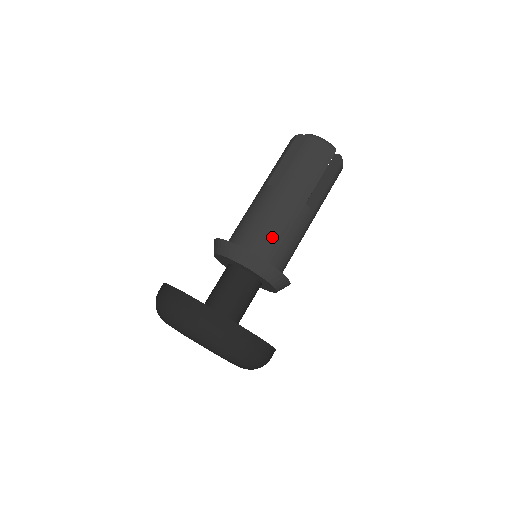
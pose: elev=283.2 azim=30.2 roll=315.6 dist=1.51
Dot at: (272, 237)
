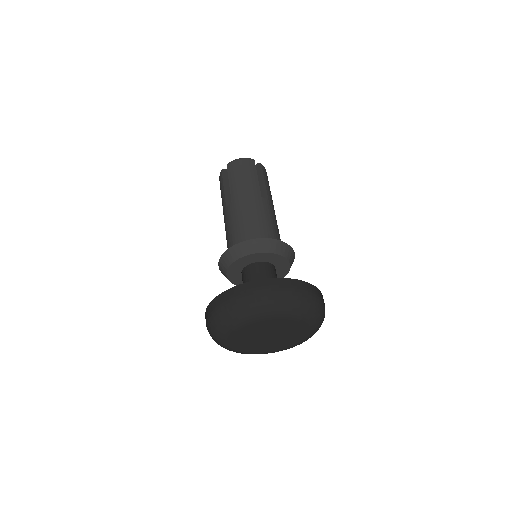
Dot at: (257, 227)
